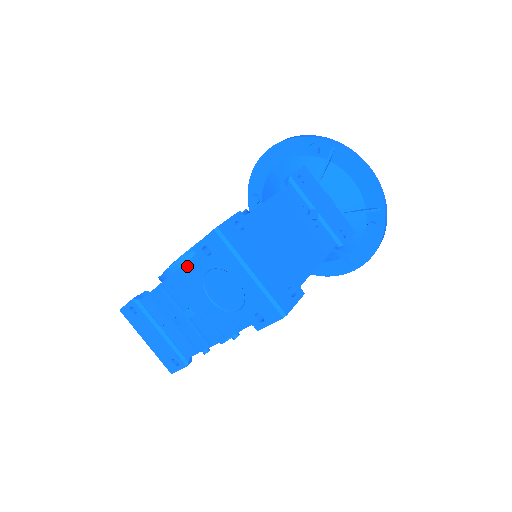
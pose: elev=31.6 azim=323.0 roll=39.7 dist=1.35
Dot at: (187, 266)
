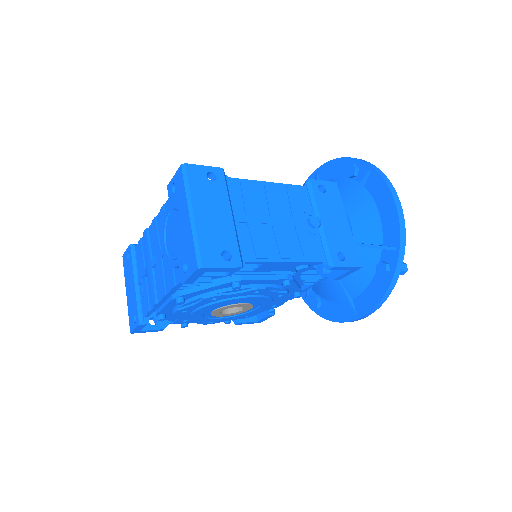
Dot at: (163, 208)
